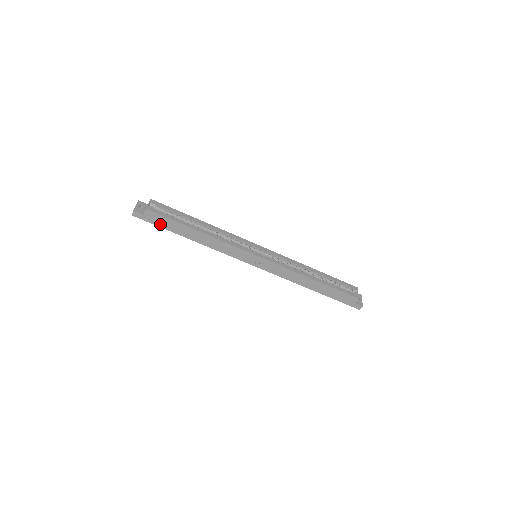
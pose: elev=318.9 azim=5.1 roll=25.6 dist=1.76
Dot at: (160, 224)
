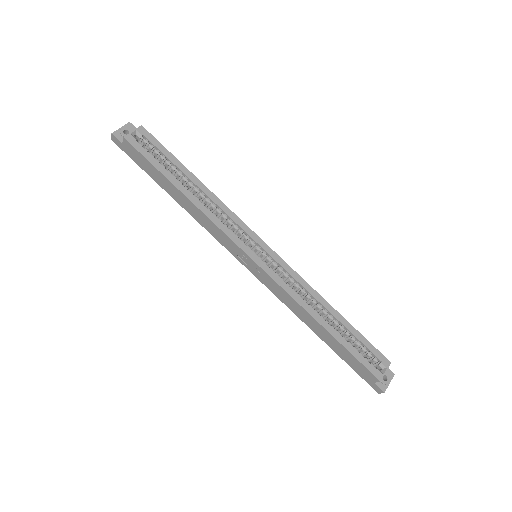
Dot at: (141, 164)
